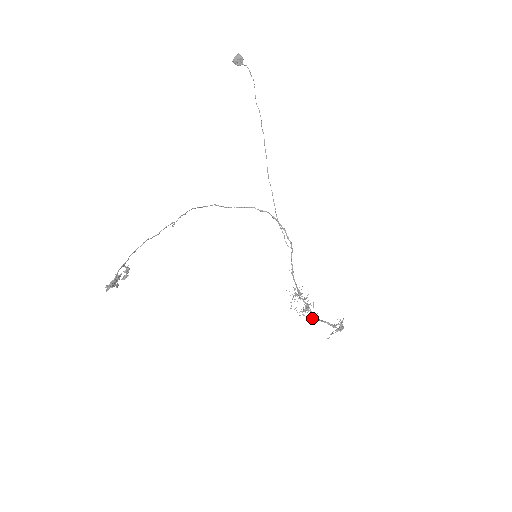
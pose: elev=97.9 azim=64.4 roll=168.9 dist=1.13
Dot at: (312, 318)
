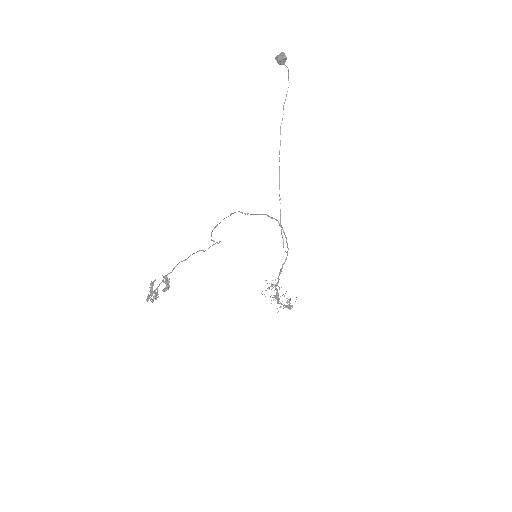
Dot at: (277, 303)
